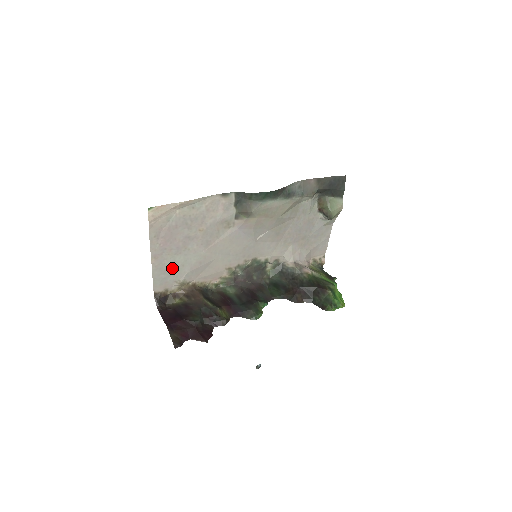
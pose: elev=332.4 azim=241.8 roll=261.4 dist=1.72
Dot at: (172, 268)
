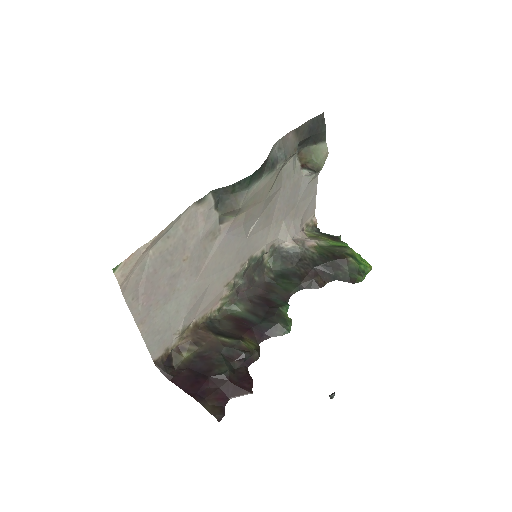
Dot at: (165, 322)
